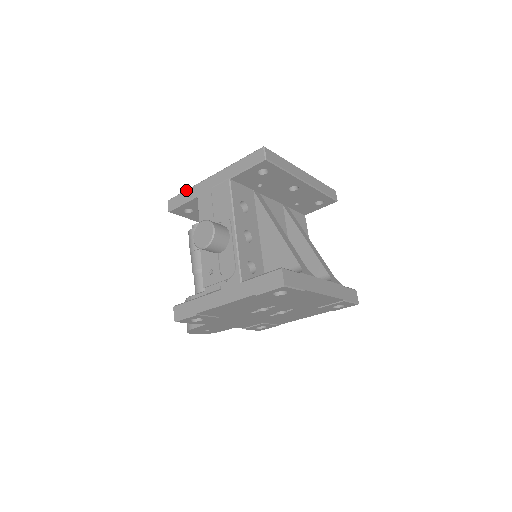
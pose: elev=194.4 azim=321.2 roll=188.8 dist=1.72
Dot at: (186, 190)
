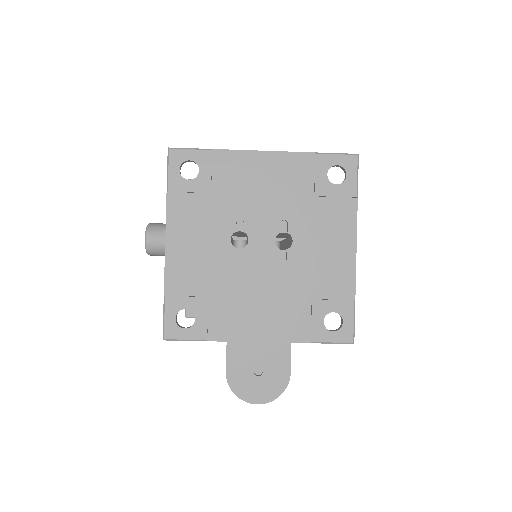
Dot at: occluded
